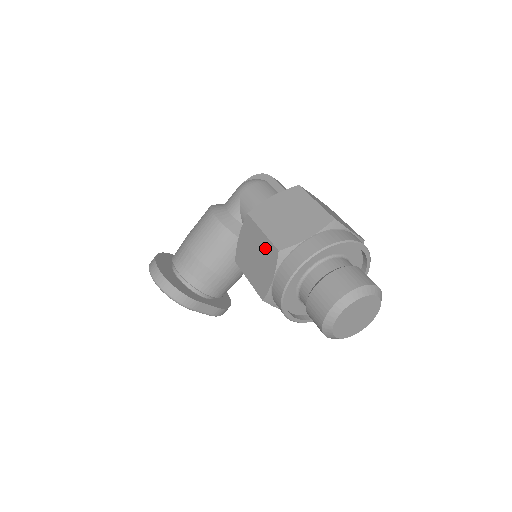
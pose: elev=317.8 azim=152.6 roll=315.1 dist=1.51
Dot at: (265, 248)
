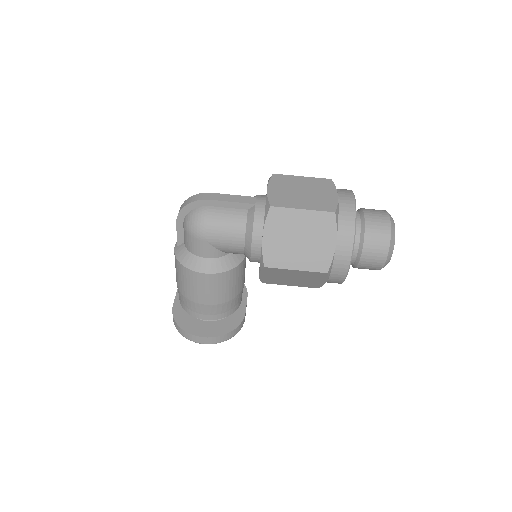
Dot at: (306, 275)
